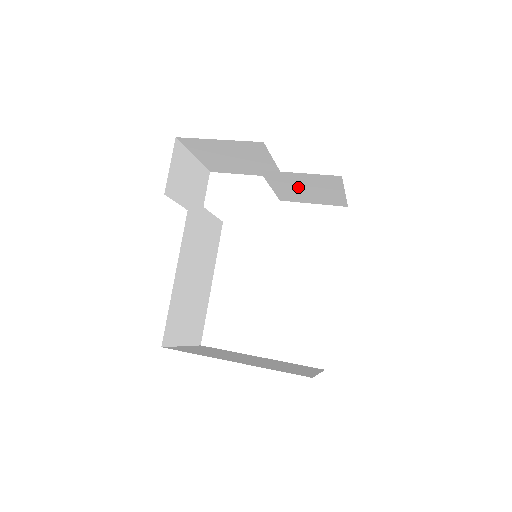
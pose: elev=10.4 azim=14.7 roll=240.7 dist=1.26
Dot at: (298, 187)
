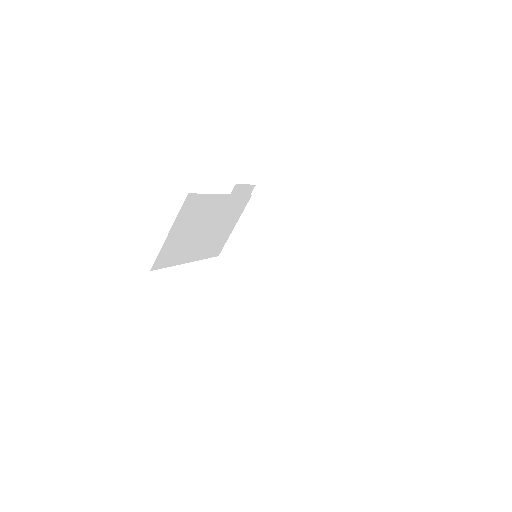
Dot at: (302, 260)
